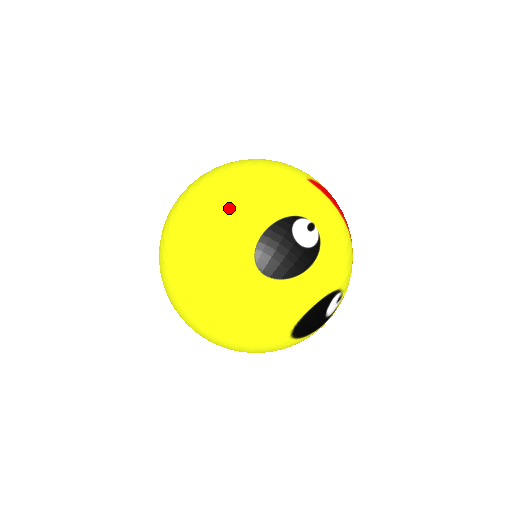
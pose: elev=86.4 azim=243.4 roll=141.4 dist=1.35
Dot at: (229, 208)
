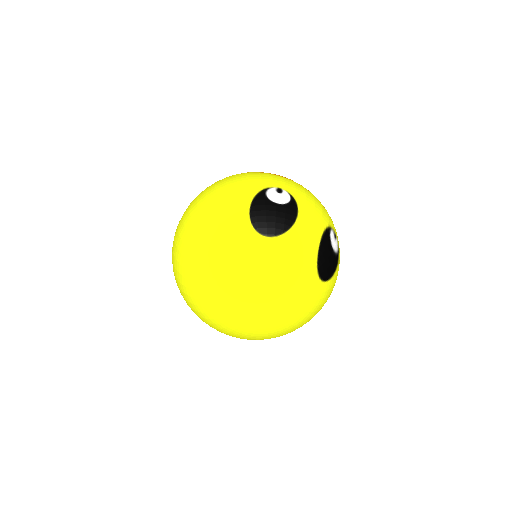
Dot at: (215, 212)
